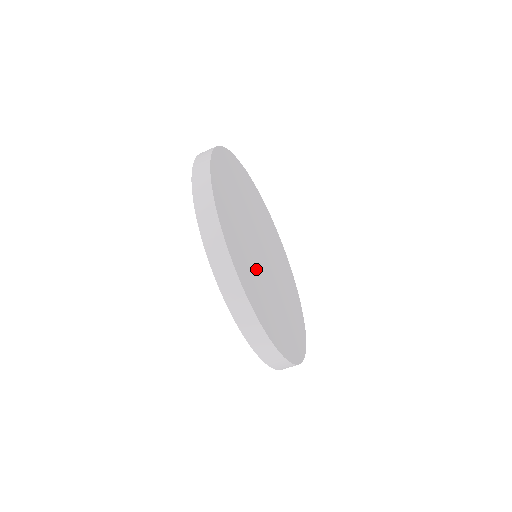
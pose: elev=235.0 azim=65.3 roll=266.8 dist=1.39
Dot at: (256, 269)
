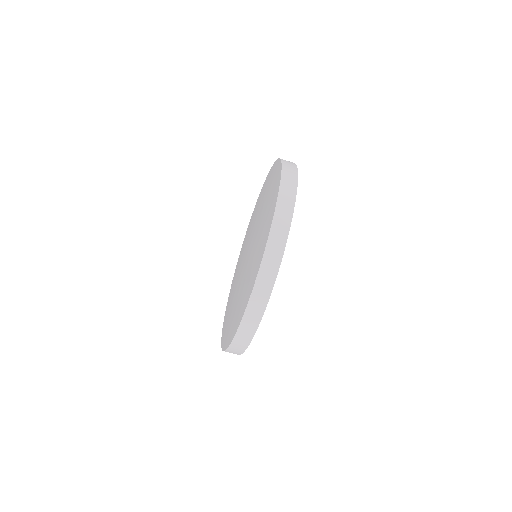
Dot at: occluded
